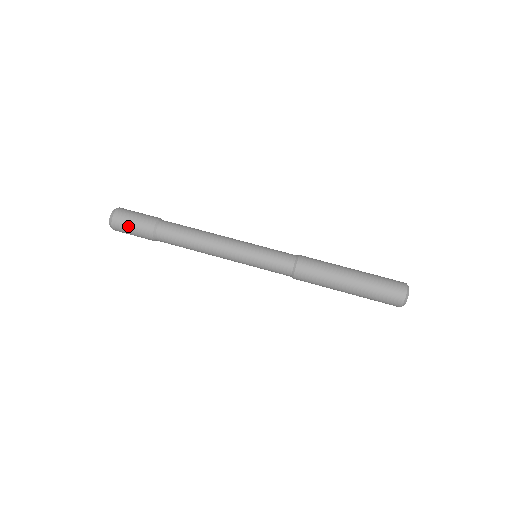
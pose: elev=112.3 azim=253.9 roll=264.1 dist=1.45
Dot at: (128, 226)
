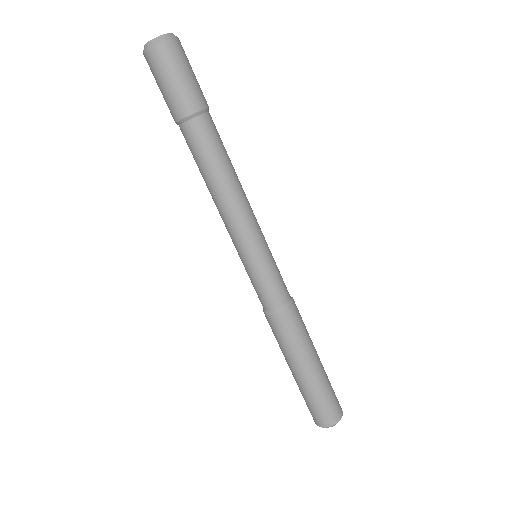
Dot at: (160, 79)
